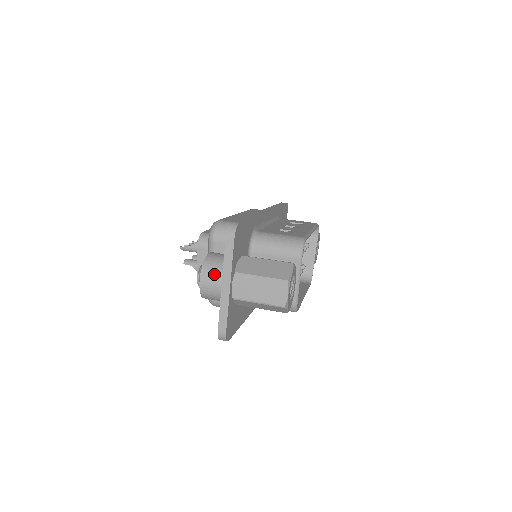
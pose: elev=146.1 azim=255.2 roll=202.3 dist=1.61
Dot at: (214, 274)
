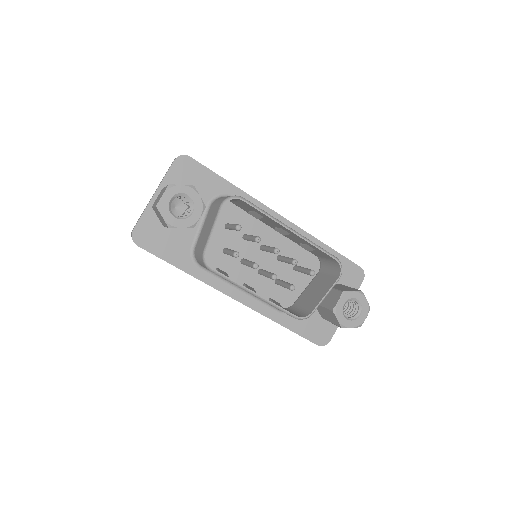
Dot at: occluded
